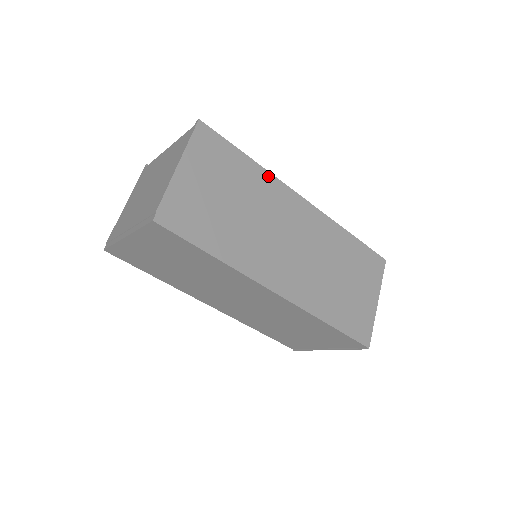
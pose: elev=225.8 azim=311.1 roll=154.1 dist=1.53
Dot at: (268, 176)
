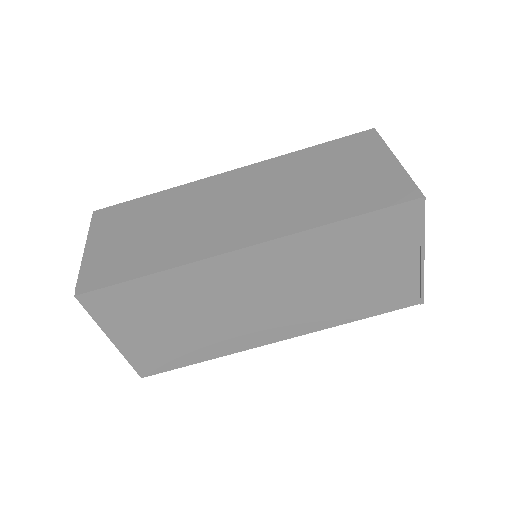
Dot at: (179, 189)
